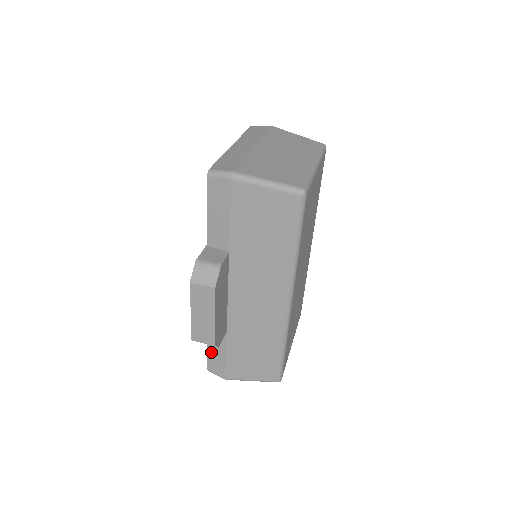
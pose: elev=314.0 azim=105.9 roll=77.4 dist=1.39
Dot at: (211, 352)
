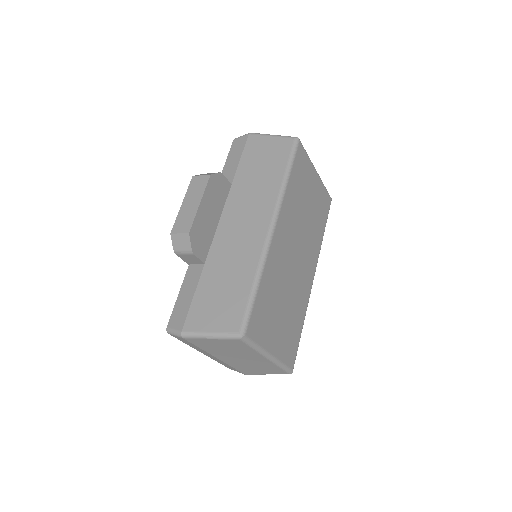
Dot at: (180, 298)
